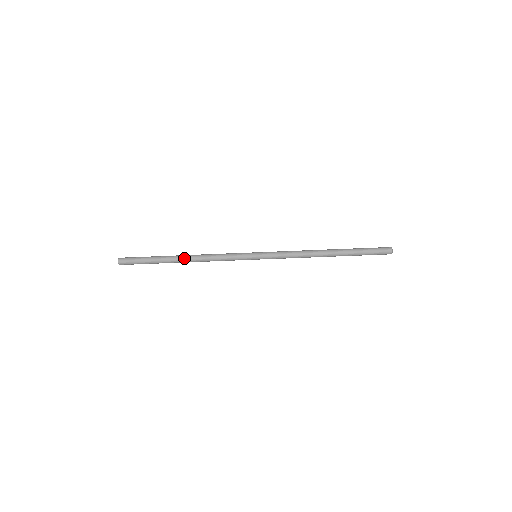
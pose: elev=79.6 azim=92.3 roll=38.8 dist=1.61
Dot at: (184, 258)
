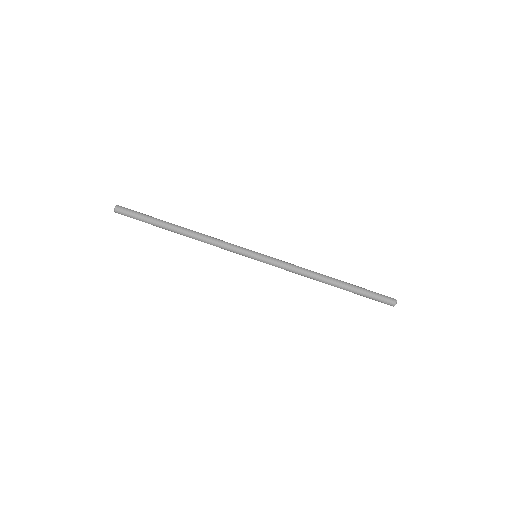
Dot at: (184, 228)
